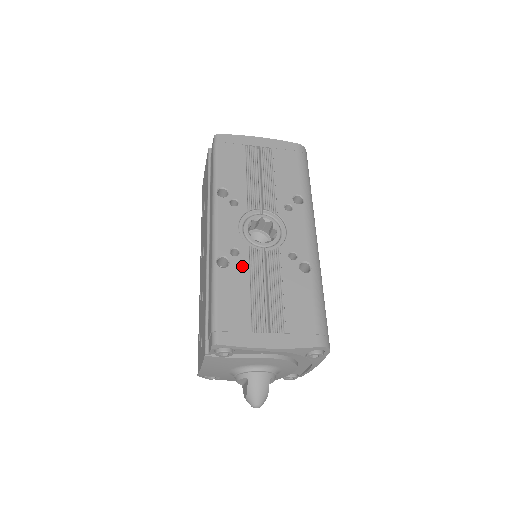
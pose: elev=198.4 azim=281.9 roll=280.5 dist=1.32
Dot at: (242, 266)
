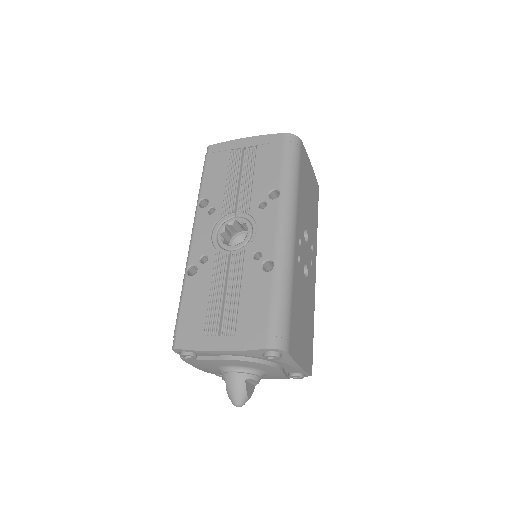
Dot at: (207, 272)
